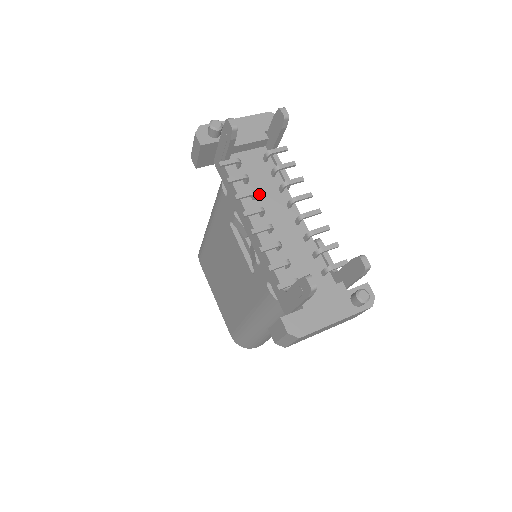
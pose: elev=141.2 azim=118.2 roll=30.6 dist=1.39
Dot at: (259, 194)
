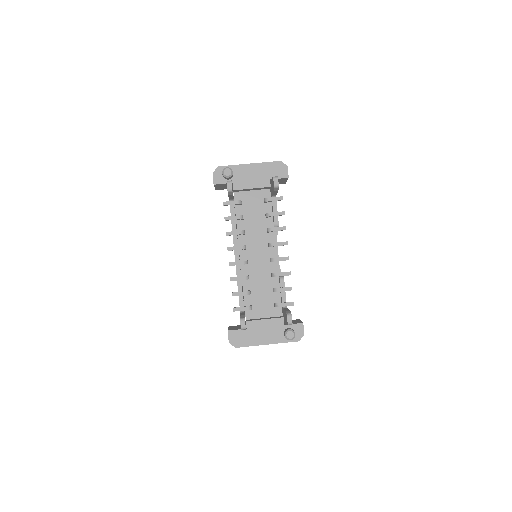
Dot at: (250, 230)
